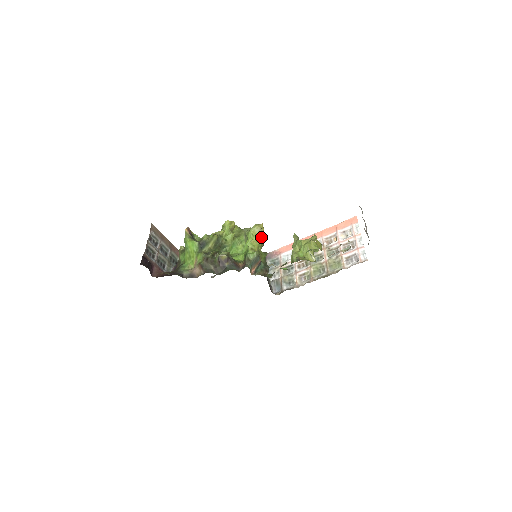
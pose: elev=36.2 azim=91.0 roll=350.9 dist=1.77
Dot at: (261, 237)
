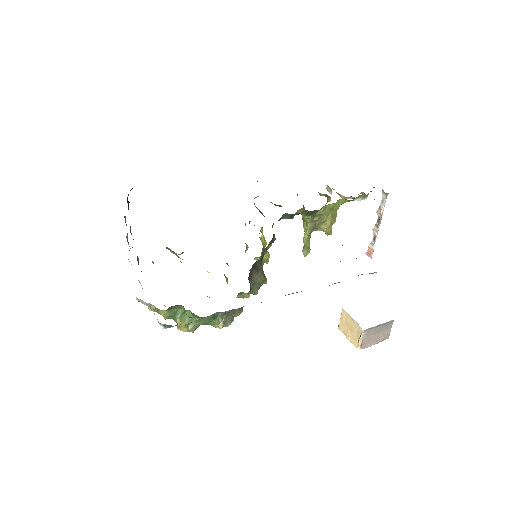
Dot at: occluded
